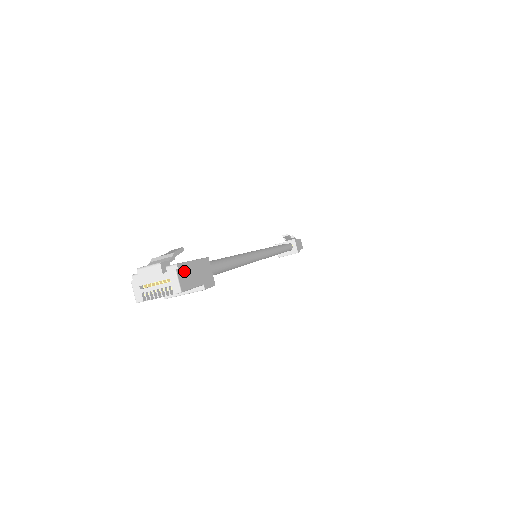
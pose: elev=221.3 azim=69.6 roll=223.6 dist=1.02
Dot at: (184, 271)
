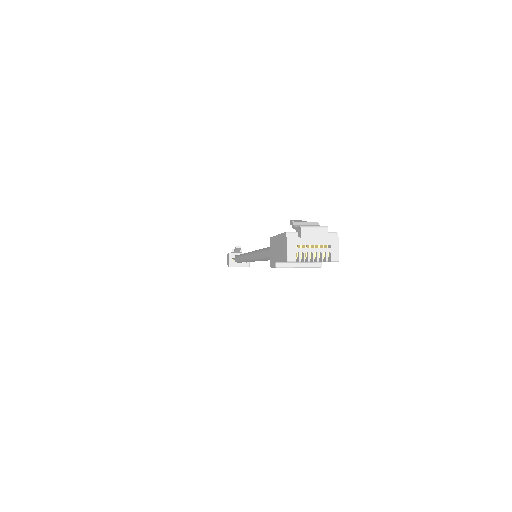
Dot at: occluded
